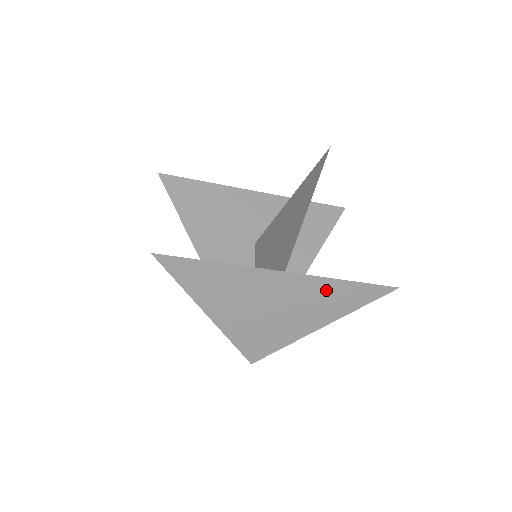
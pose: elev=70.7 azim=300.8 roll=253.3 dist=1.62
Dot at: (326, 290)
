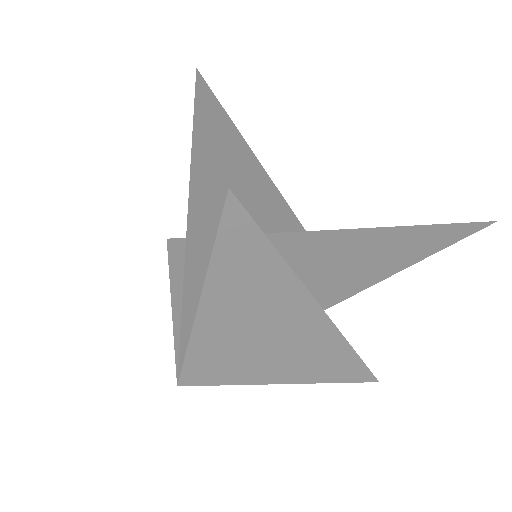
Dot at: (331, 351)
